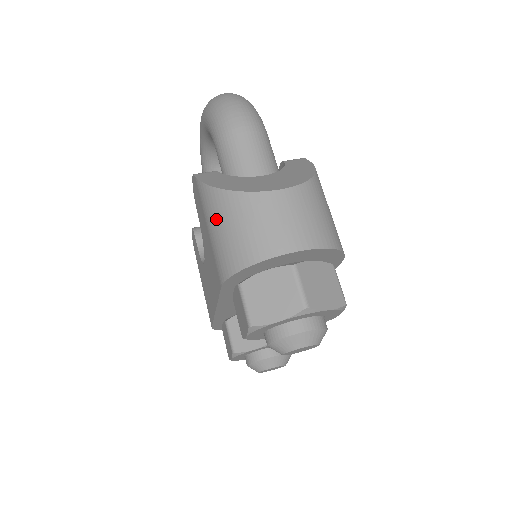
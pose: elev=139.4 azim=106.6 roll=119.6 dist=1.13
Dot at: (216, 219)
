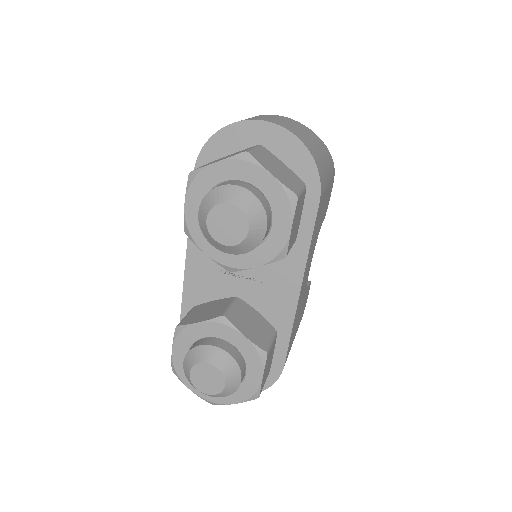
Dot at: occluded
